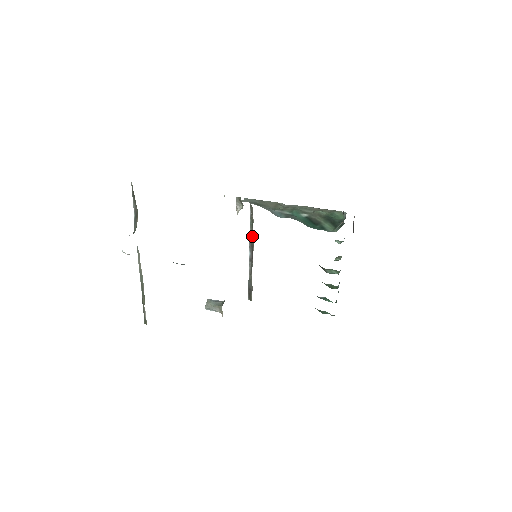
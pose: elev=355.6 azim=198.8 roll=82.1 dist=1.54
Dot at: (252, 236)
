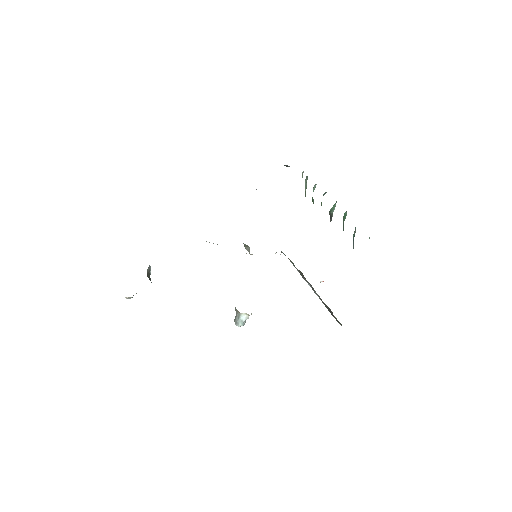
Dot at: (299, 271)
